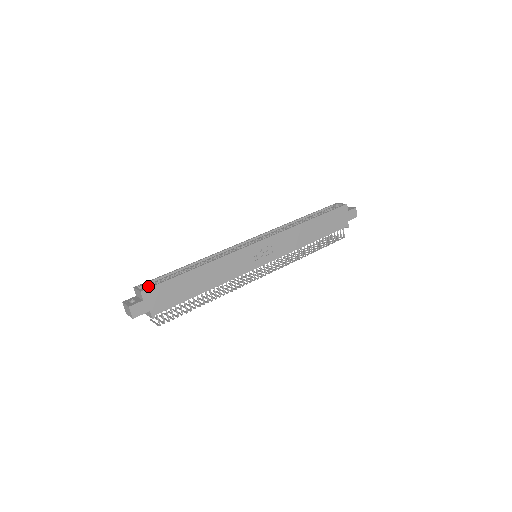
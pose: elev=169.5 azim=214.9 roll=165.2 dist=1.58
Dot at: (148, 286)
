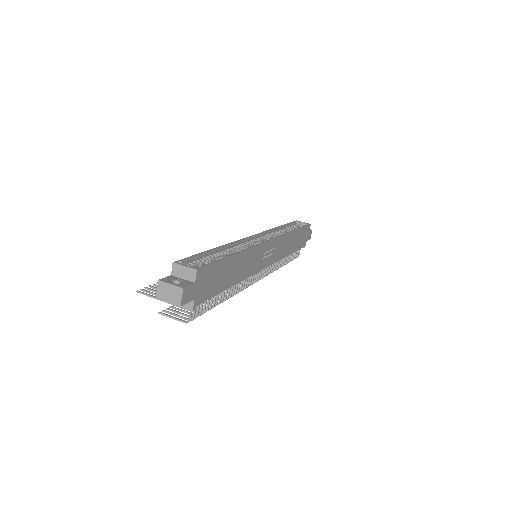
Dot at: (190, 265)
